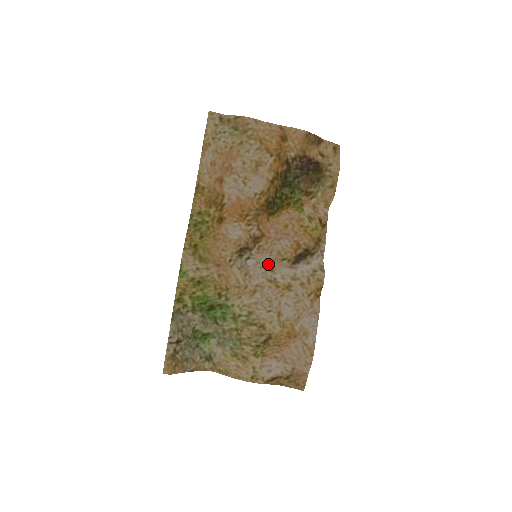
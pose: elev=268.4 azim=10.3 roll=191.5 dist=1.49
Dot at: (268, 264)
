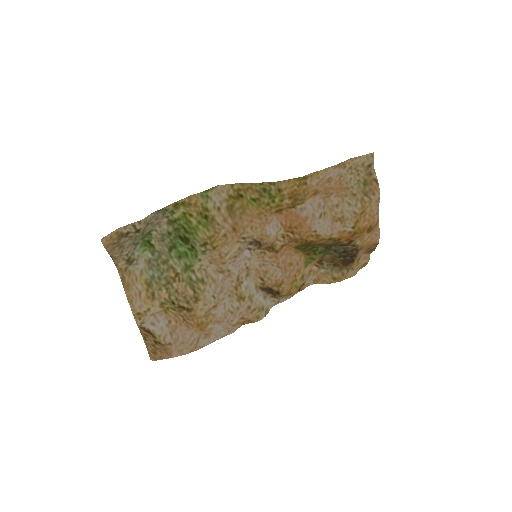
Dot at: (251, 268)
